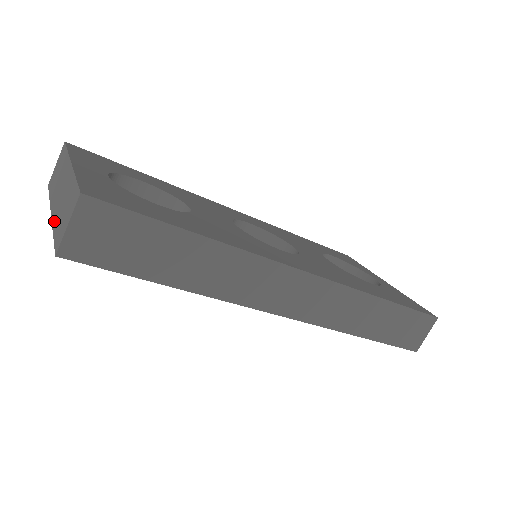
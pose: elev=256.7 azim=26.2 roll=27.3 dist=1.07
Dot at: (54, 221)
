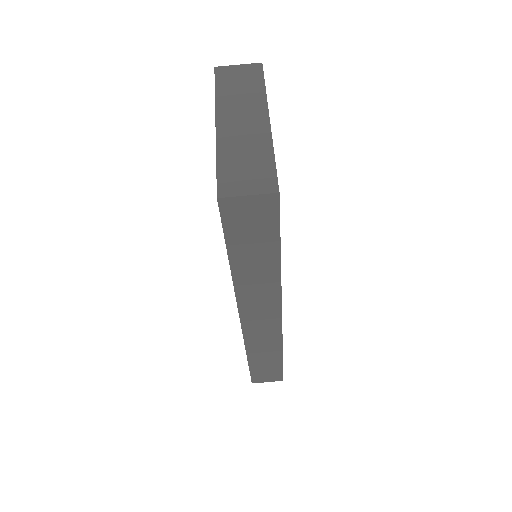
Dot at: (222, 147)
